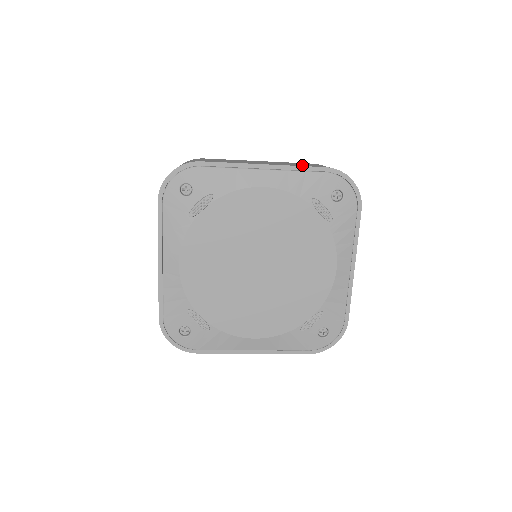
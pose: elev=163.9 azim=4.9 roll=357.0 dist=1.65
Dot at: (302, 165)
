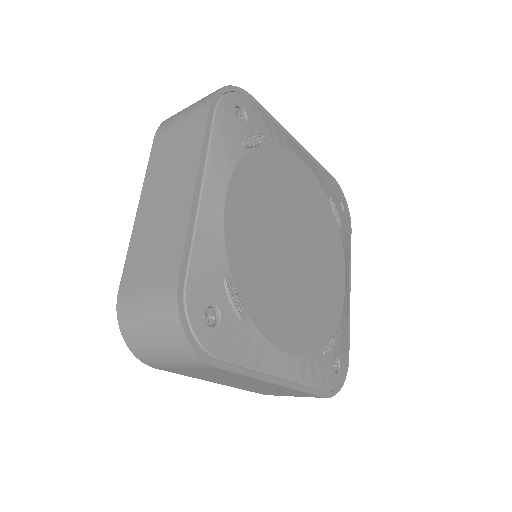
Dot at: occluded
